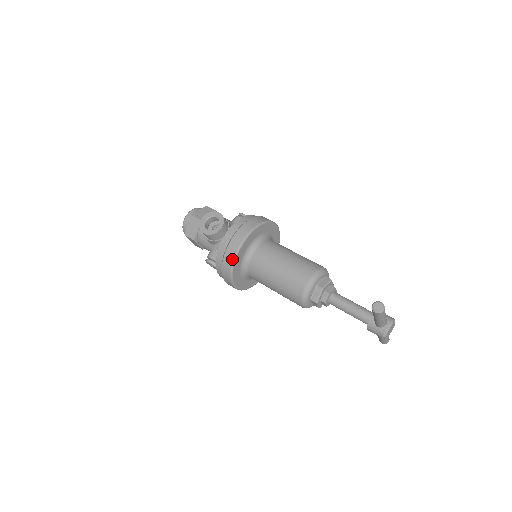
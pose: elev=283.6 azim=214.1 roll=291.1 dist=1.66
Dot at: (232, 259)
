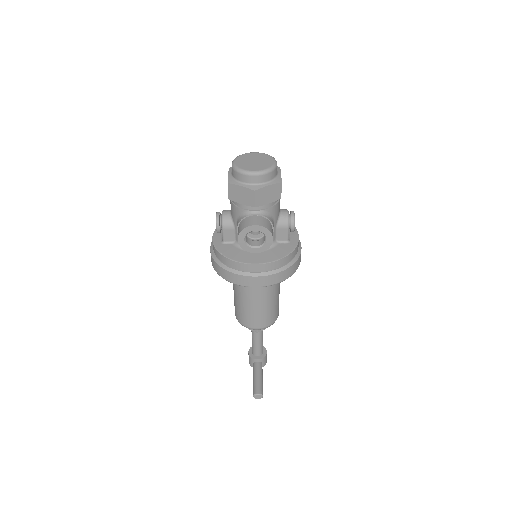
Dot at: (230, 281)
